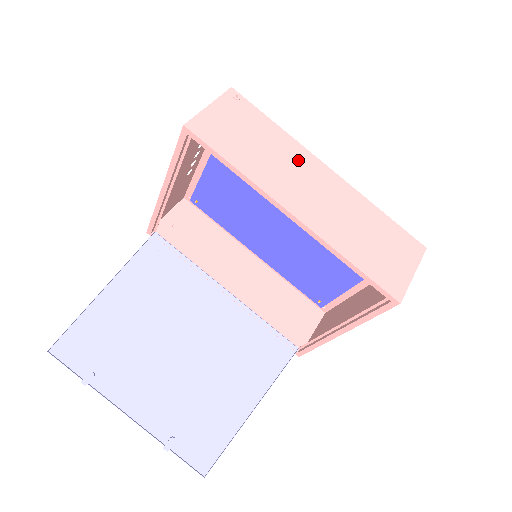
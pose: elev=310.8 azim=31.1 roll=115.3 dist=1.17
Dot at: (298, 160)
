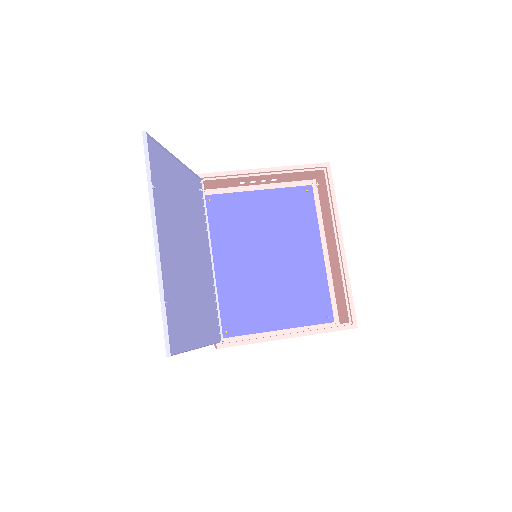
Dot at: (329, 232)
